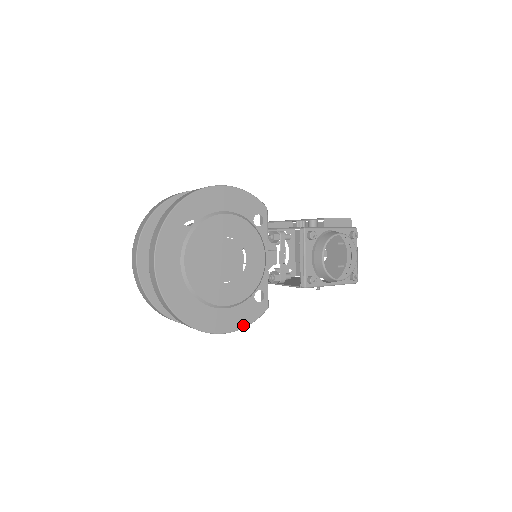
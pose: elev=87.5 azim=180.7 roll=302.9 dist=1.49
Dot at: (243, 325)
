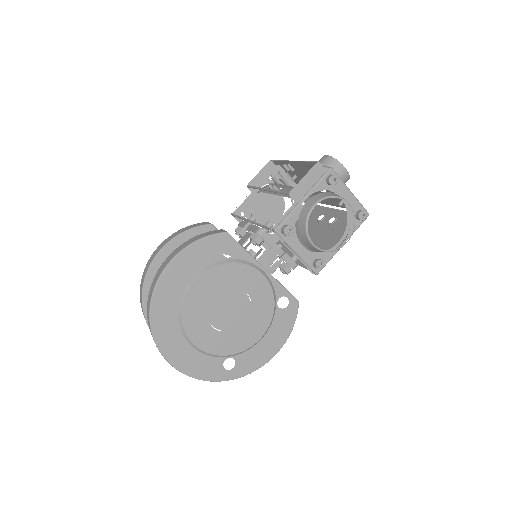
Dot at: (287, 334)
